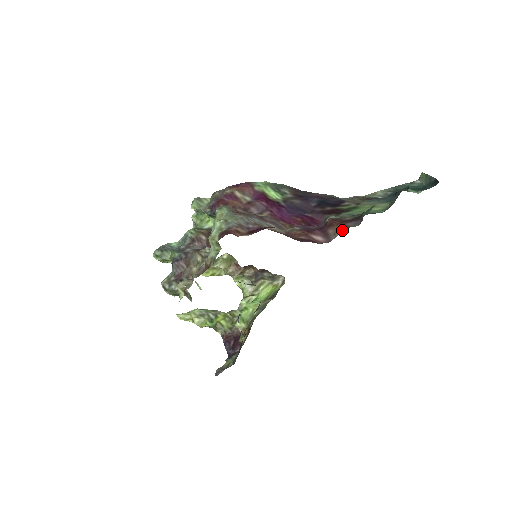
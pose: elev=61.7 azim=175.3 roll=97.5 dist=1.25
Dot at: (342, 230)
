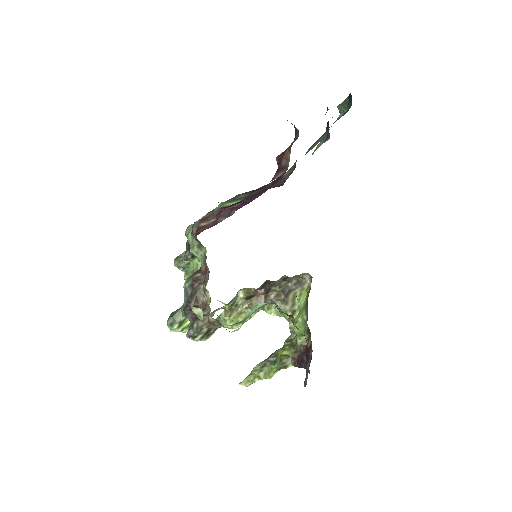
Dot at: (289, 151)
